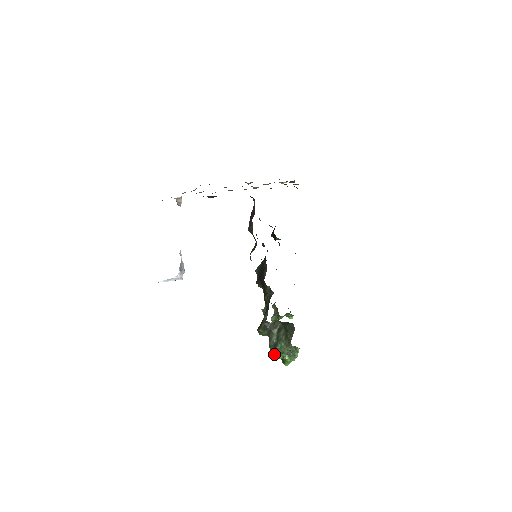
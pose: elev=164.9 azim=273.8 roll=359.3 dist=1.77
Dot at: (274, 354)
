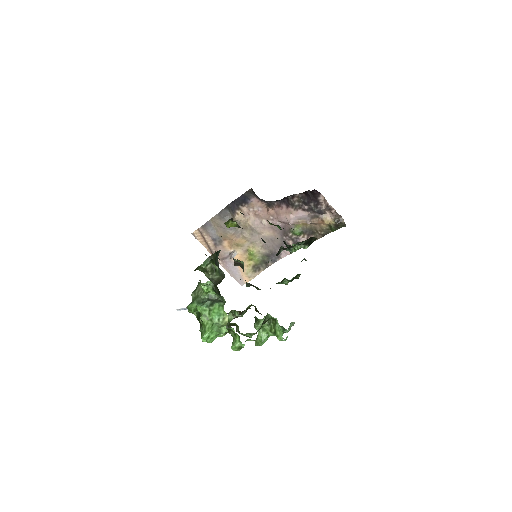
Dot at: (190, 304)
